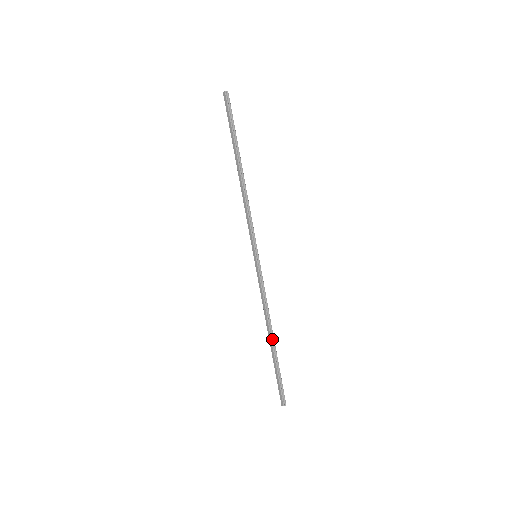
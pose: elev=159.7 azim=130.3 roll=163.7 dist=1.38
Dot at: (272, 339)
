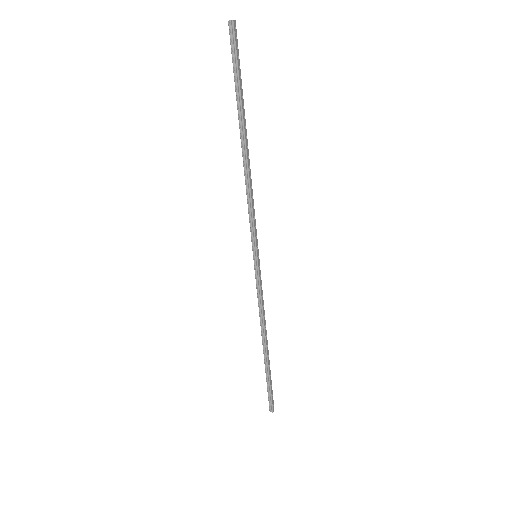
Dot at: (265, 348)
